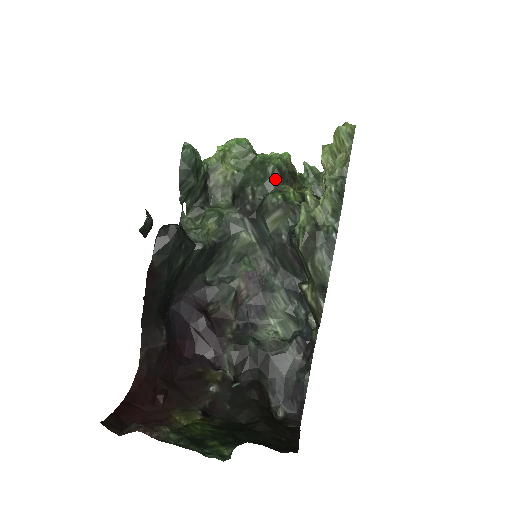
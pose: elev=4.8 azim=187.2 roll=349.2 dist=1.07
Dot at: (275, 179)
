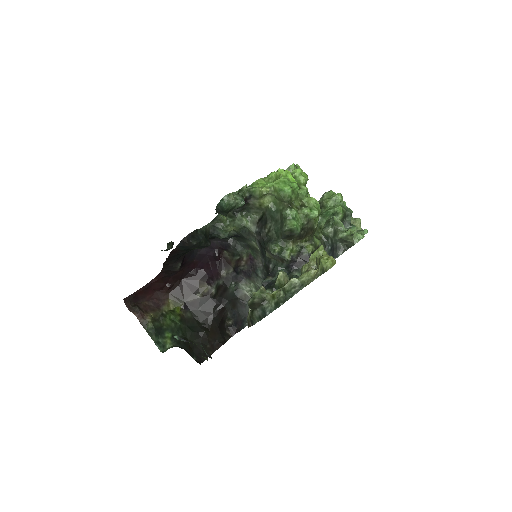
Dot at: (285, 235)
